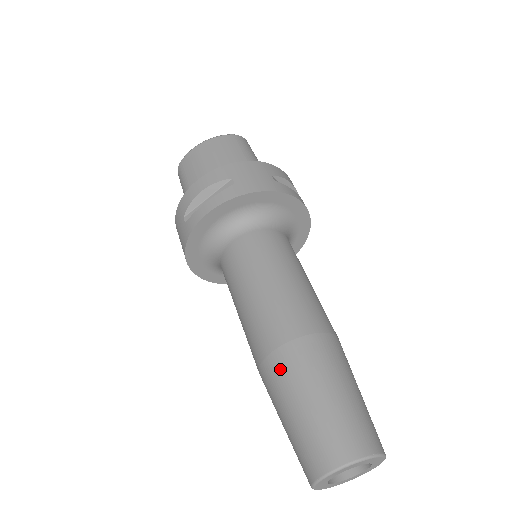
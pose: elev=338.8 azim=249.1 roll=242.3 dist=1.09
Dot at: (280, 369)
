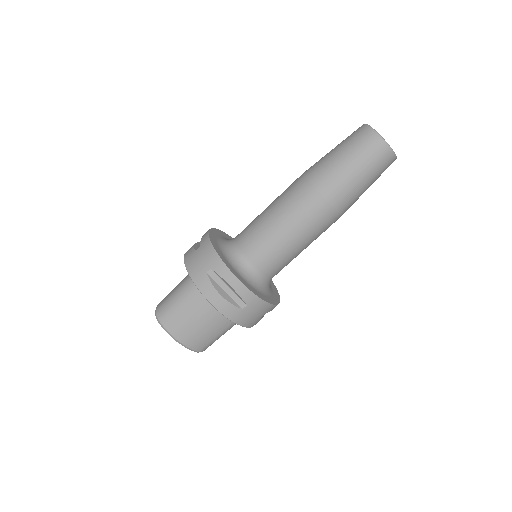
Dot at: (312, 166)
